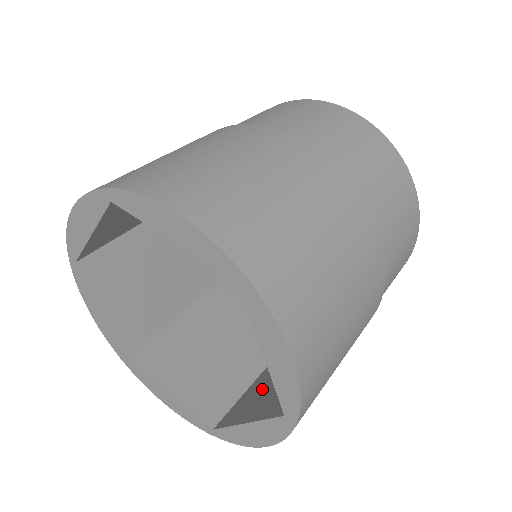
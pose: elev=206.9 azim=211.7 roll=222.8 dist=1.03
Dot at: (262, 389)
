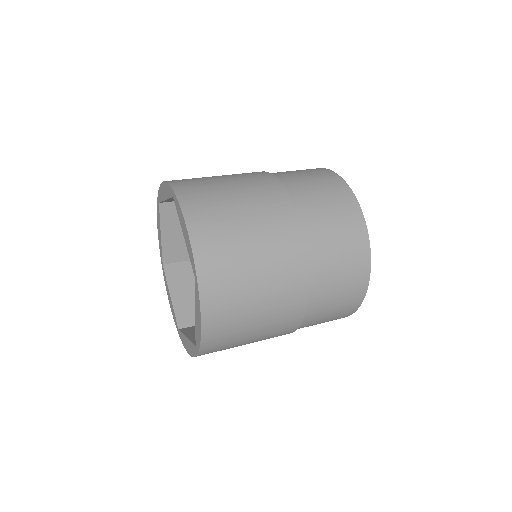
Dot at: occluded
